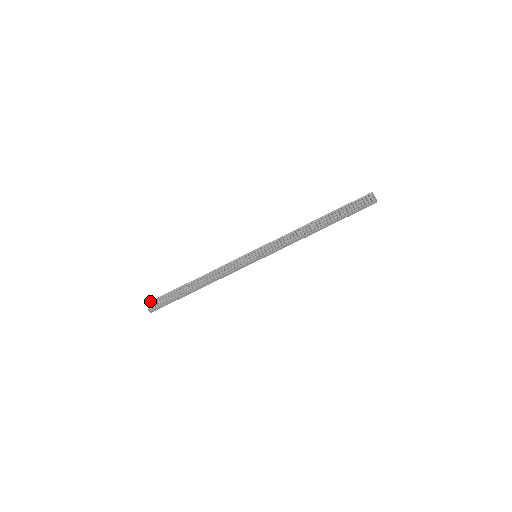
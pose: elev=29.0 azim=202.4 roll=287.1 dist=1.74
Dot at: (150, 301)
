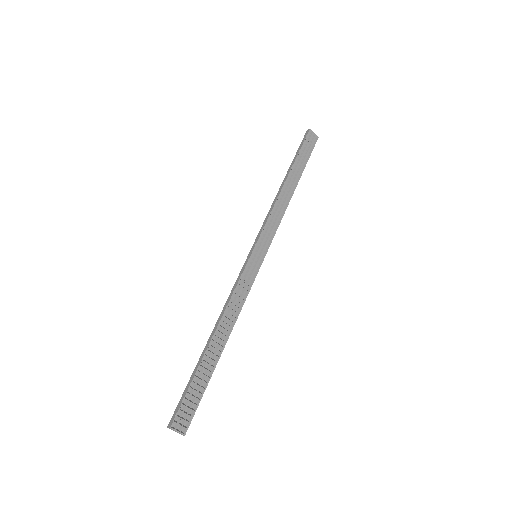
Dot at: (173, 422)
